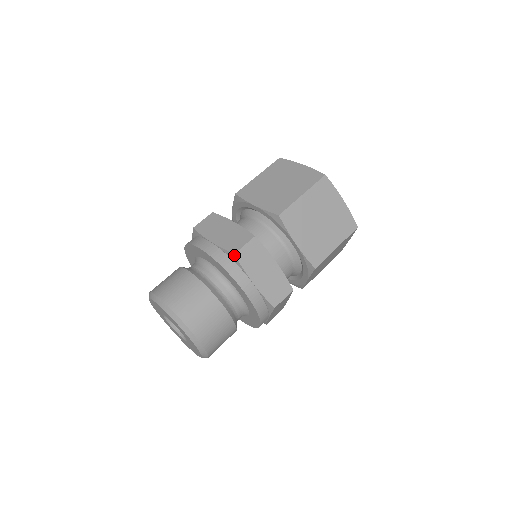
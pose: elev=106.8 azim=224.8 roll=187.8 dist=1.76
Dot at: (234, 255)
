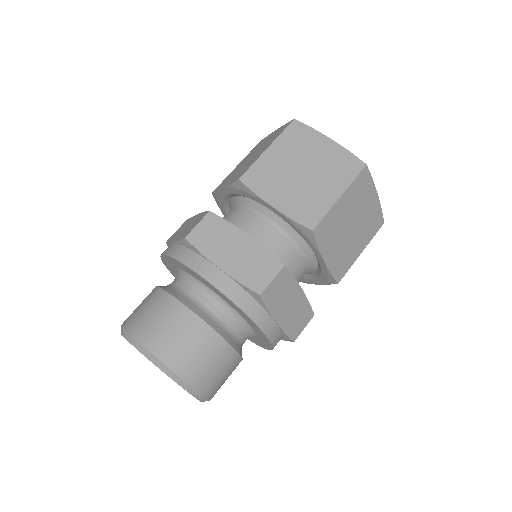
Dot at: (259, 296)
